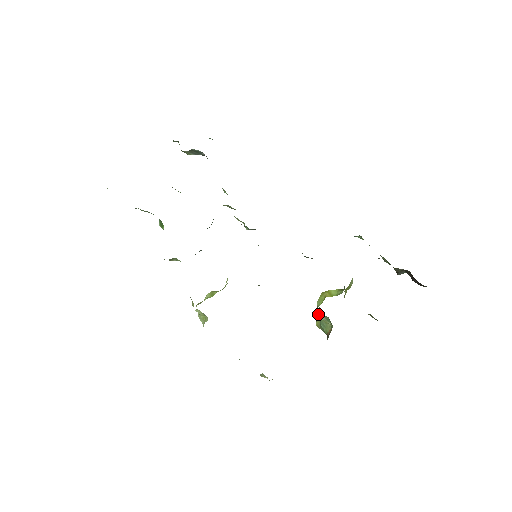
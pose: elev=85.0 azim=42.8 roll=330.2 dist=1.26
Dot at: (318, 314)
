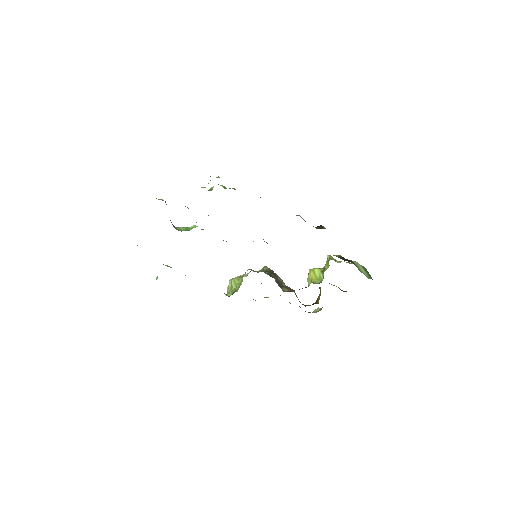
Dot at: occluded
